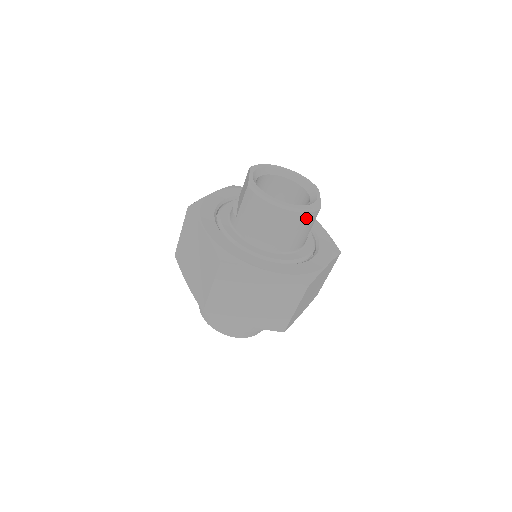
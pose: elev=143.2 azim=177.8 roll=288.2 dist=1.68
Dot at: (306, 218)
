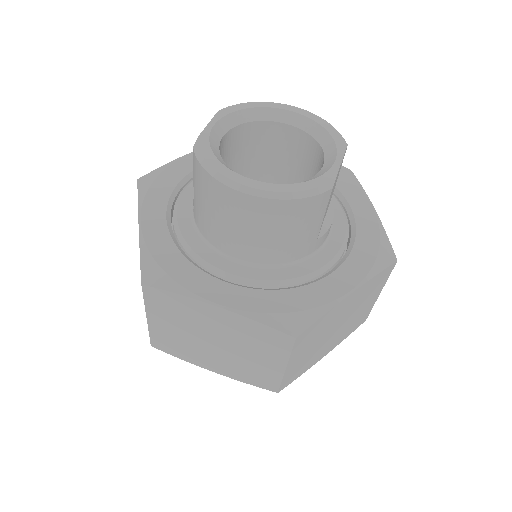
Dot at: (297, 208)
